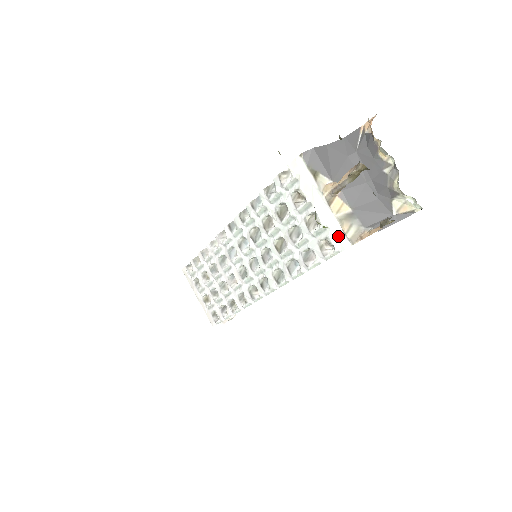
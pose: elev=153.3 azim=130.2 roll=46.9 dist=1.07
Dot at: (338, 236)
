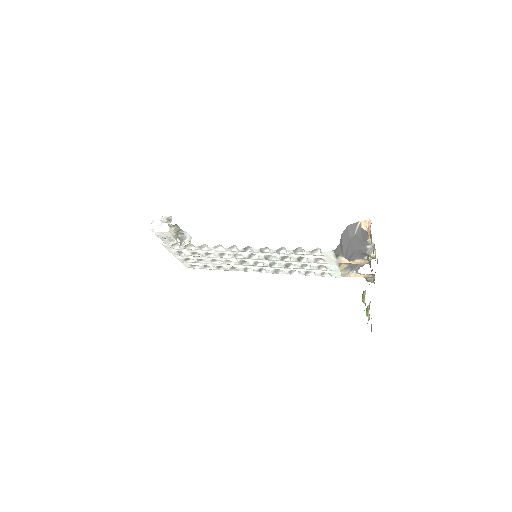
Dot at: (337, 274)
